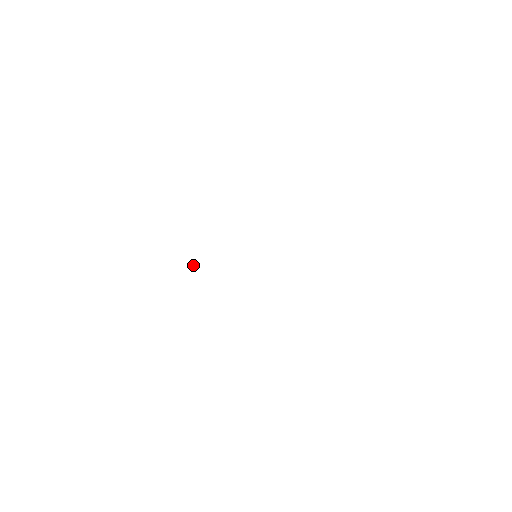
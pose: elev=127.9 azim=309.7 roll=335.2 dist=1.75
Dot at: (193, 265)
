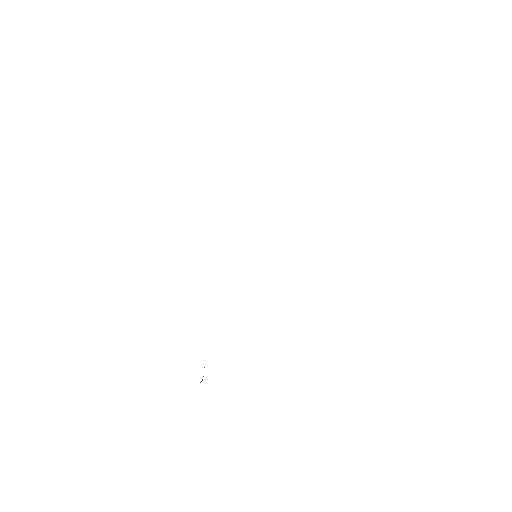
Dot at: occluded
